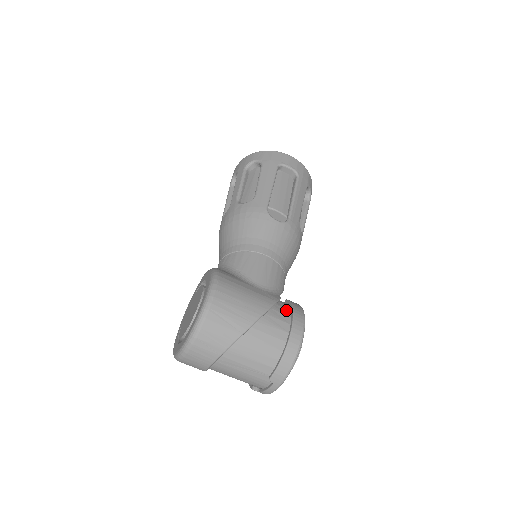
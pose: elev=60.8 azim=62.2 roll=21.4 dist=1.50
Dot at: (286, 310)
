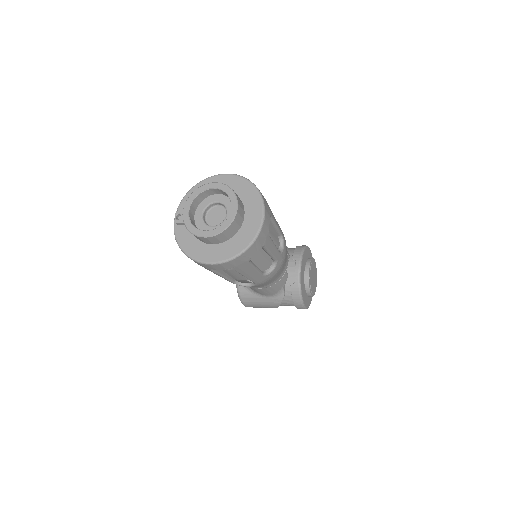
Dot at: (290, 301)
